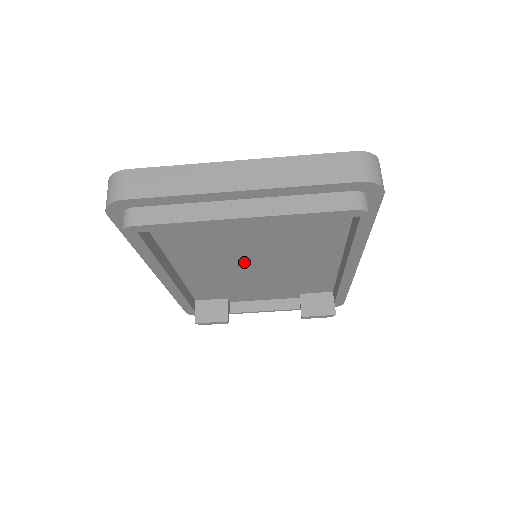
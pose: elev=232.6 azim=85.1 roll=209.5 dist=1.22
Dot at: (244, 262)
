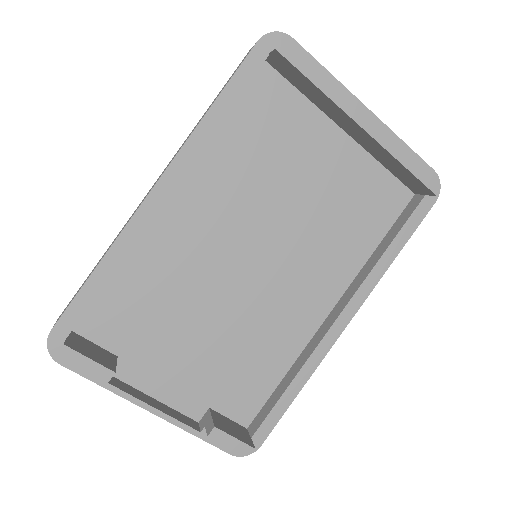
Dot at: (233, 261)
